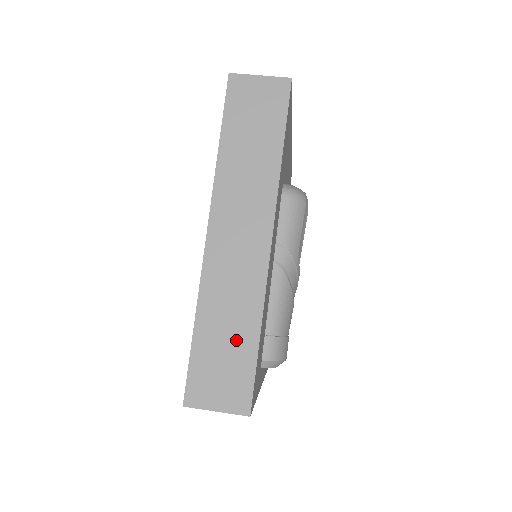
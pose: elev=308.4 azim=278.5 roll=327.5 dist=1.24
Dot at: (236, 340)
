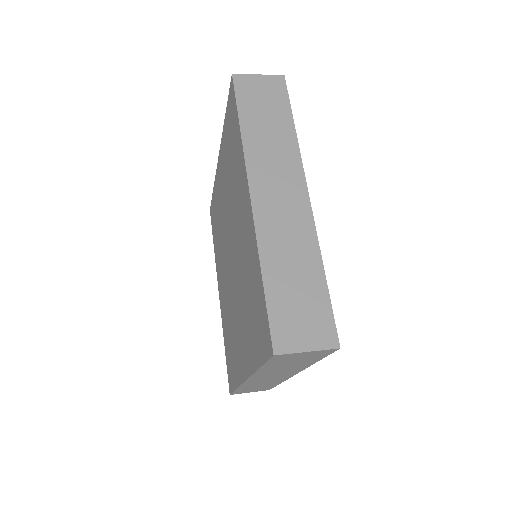
Dot at: (305, 281)
